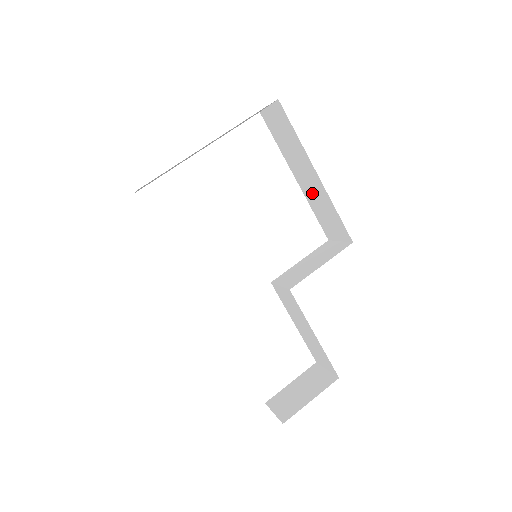
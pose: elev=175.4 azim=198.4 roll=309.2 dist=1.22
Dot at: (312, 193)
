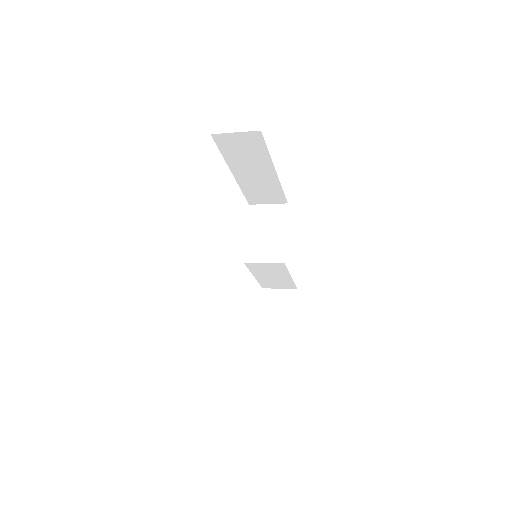
Dot at: (254, 182)
